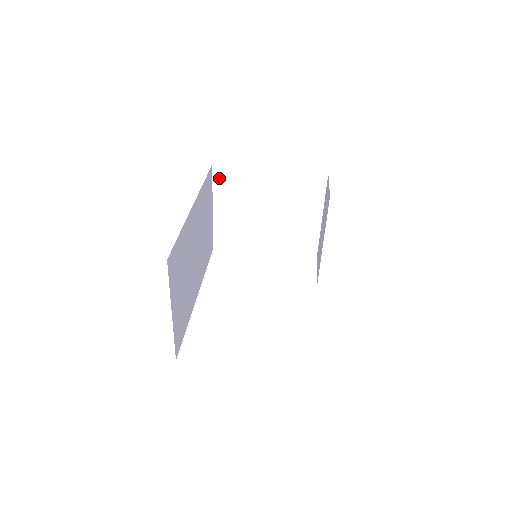
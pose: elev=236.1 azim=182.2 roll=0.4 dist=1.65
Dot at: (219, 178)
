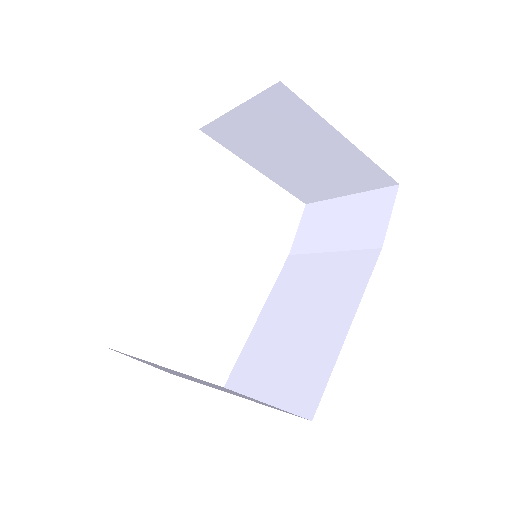
Dot at: (275, 96)
